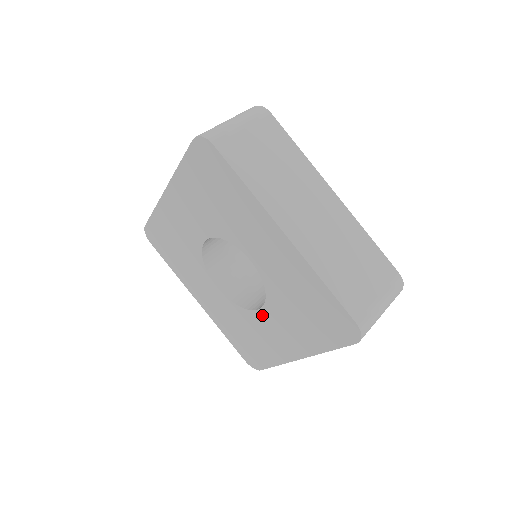
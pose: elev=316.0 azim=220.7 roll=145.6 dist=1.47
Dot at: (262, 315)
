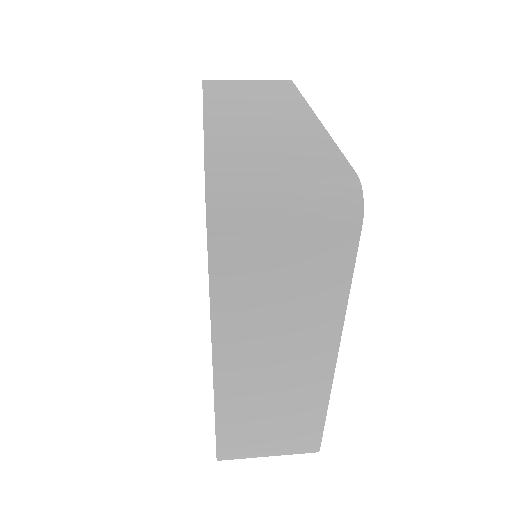
Dot at: occluded
